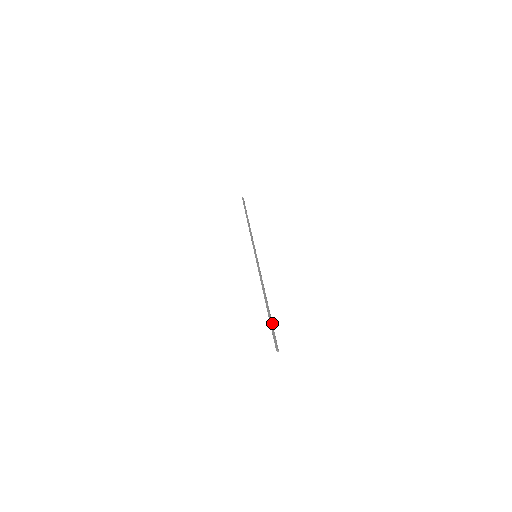
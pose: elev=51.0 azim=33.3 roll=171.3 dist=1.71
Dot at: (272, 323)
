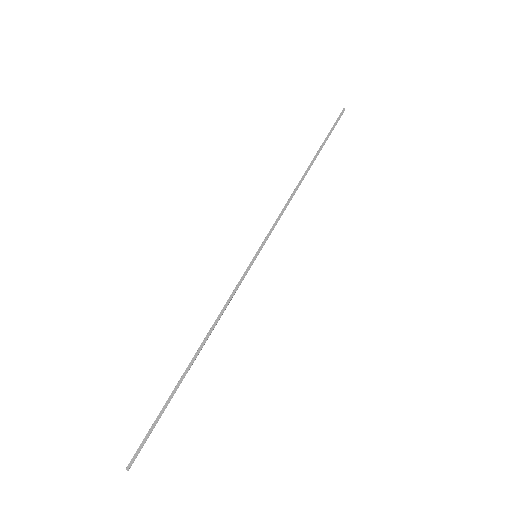
Dot at: occluded
